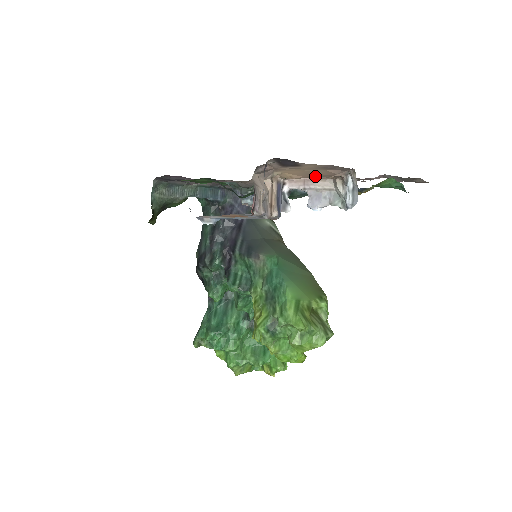
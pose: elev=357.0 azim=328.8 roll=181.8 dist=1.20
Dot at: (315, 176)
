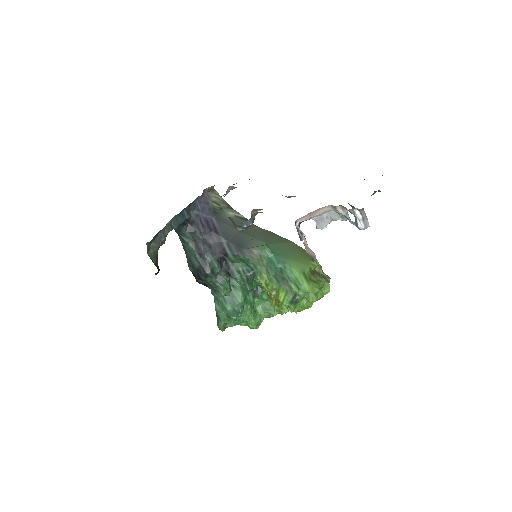
Dot at: occluded
